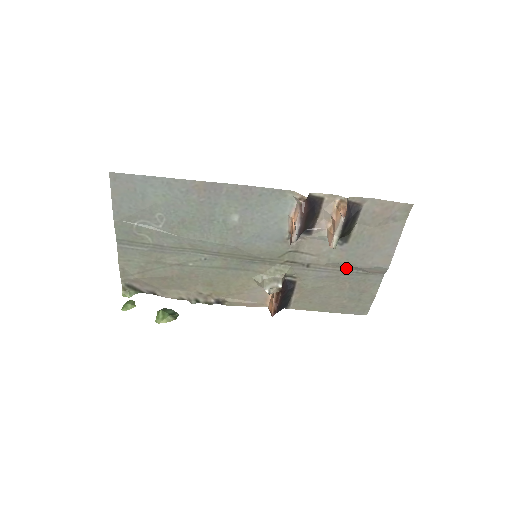
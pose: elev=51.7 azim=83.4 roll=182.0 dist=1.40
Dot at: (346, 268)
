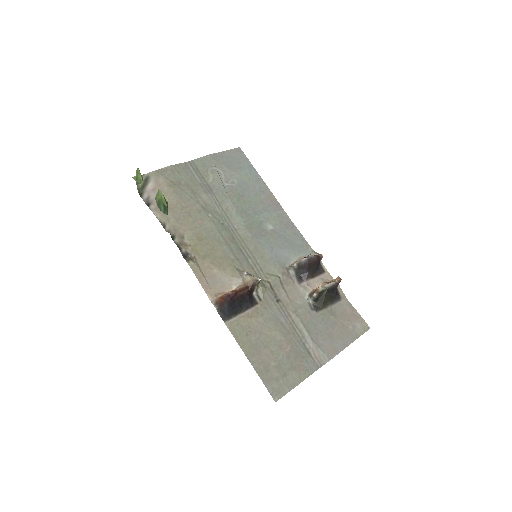
Dot at: (300, 332)
